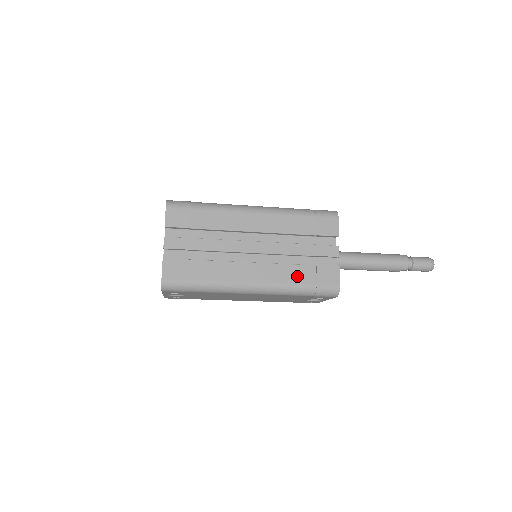
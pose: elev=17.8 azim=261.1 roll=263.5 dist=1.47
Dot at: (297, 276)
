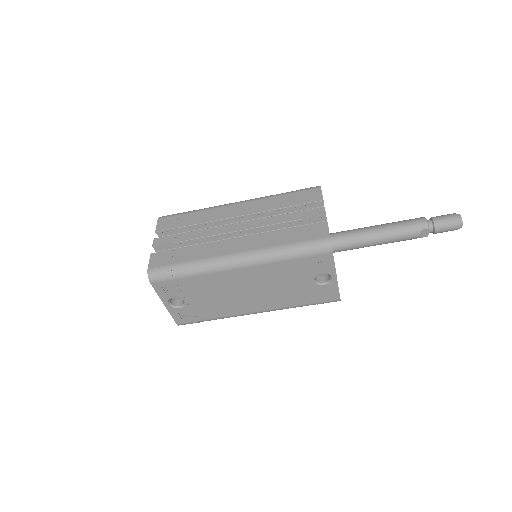
Dot at: (281, 239)
